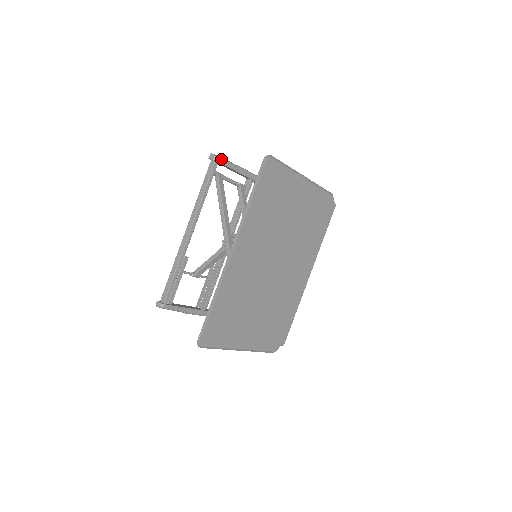
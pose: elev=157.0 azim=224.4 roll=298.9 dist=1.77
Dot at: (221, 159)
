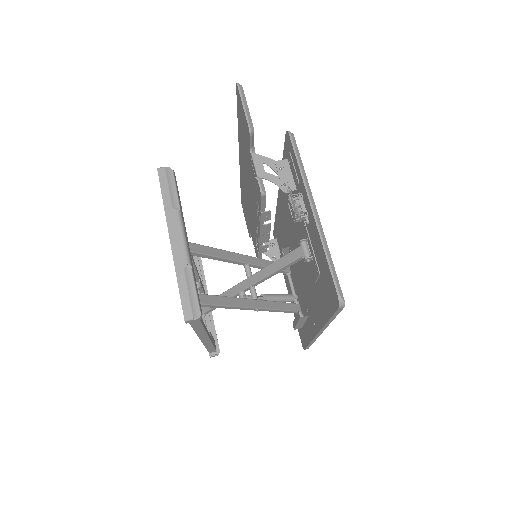
Dot at: (199, 305)
